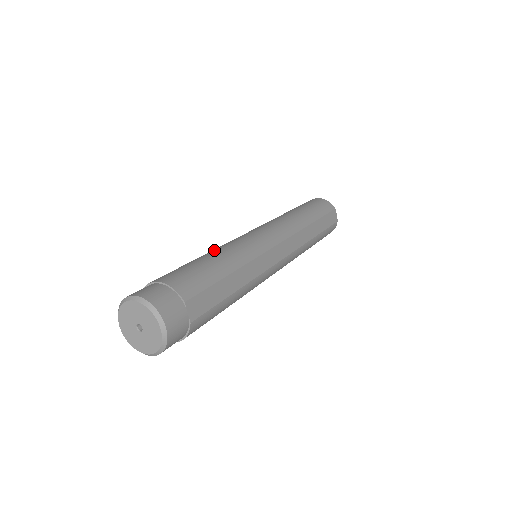
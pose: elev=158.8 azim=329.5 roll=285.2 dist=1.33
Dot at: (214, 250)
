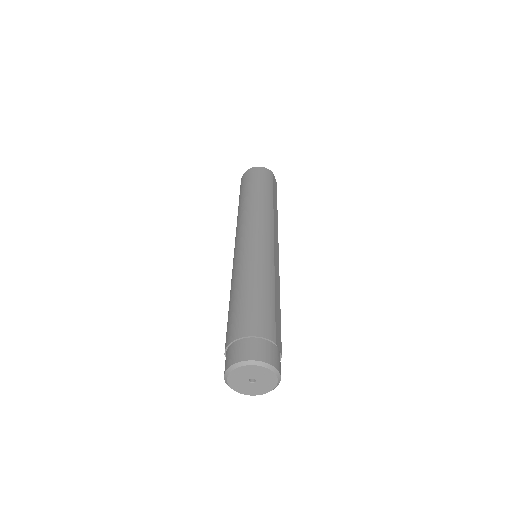
Dot at: (245, 276)
